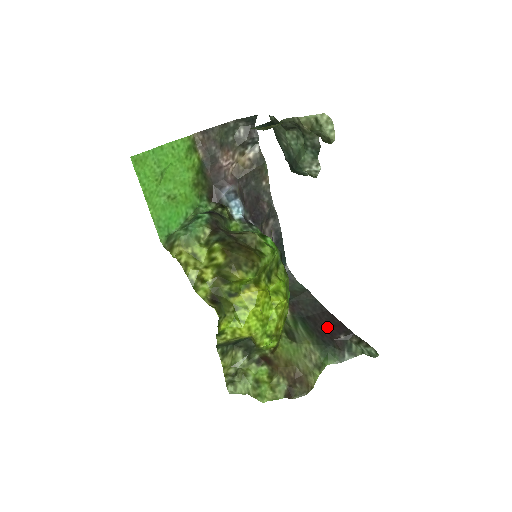
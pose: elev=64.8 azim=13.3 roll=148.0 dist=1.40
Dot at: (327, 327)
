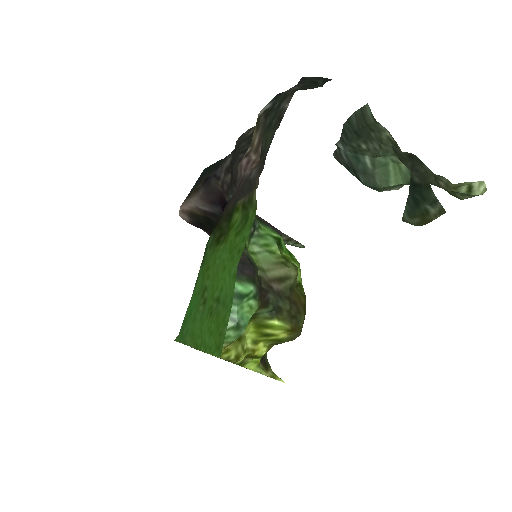
Dot at: occluded
